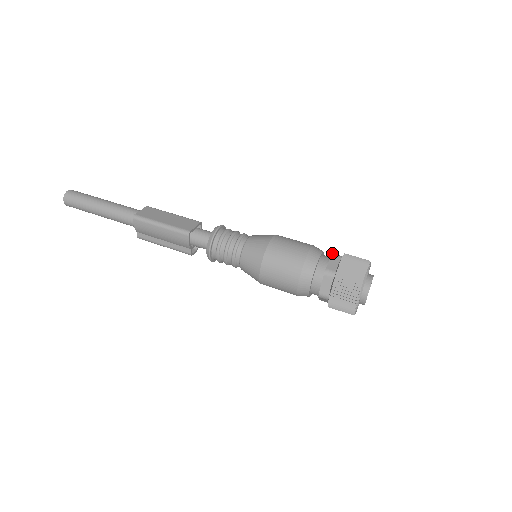
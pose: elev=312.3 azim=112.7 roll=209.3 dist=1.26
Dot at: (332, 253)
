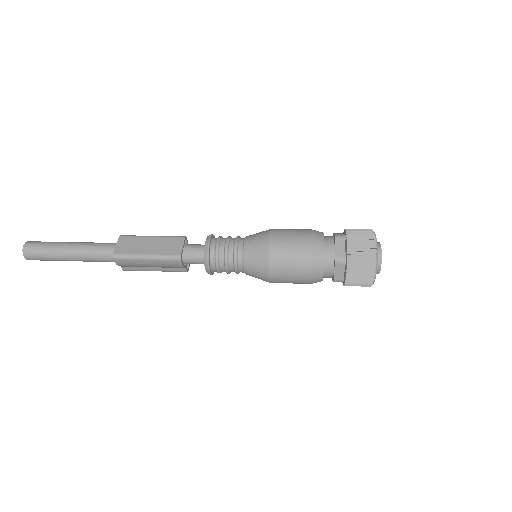
Dot at: (334, 235)
